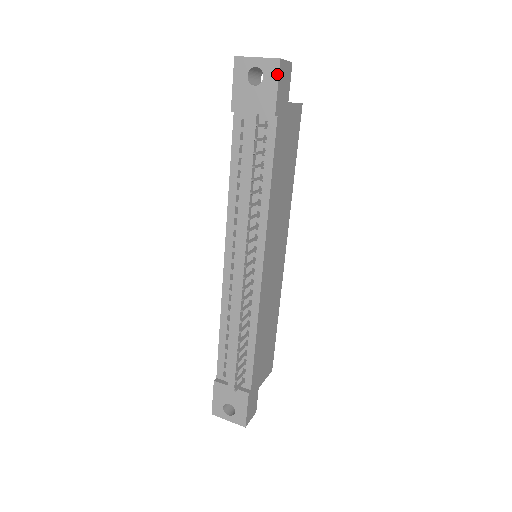
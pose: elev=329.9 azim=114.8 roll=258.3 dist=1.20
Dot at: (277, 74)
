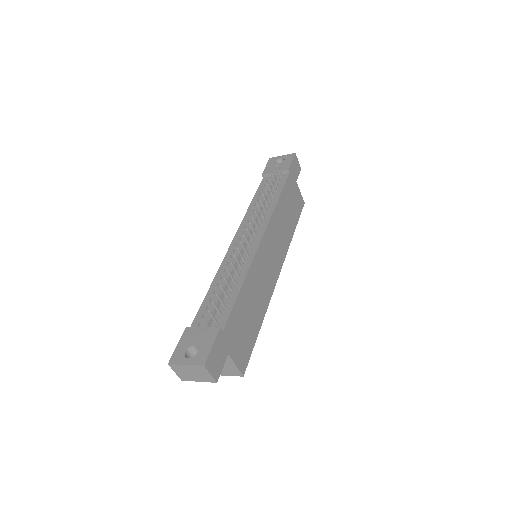
Dot at: (292, 157)
